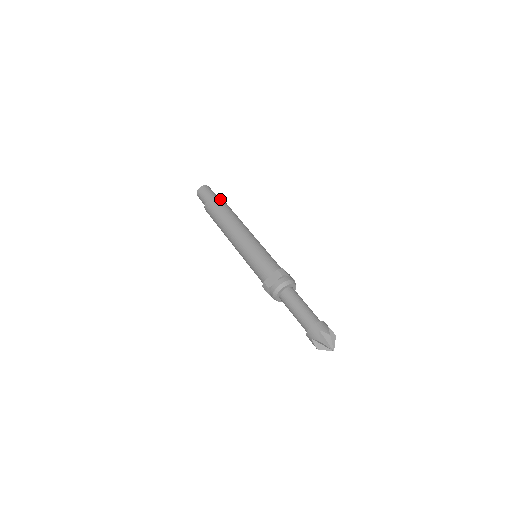
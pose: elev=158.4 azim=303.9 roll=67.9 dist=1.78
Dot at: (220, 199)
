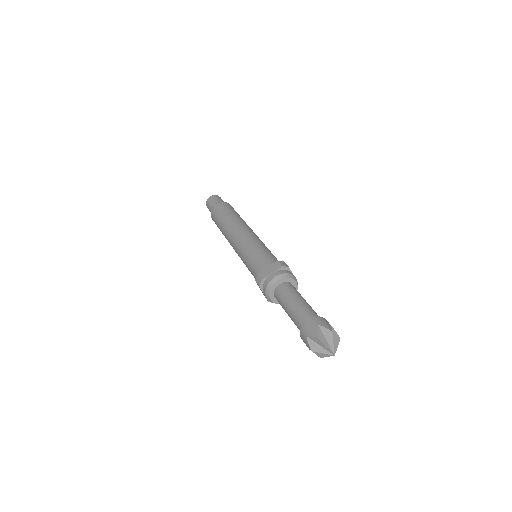
Dot at: (229, 205)
